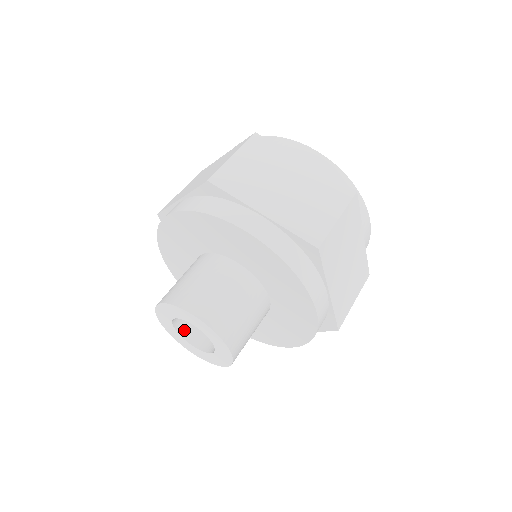
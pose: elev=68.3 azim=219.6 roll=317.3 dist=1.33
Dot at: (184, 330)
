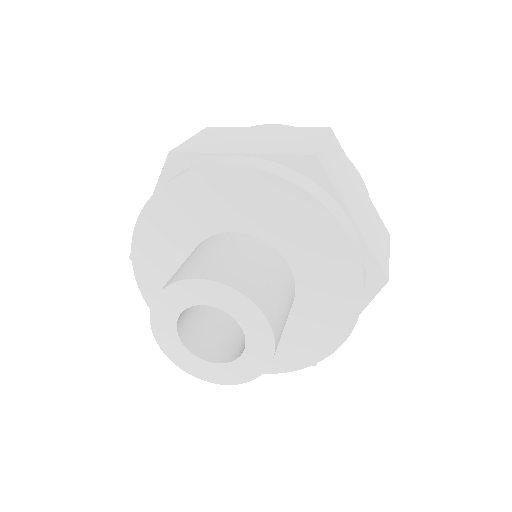
Dot at: (198, 349)
